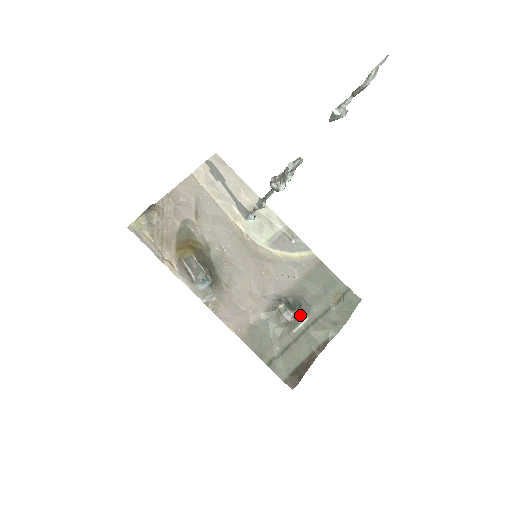
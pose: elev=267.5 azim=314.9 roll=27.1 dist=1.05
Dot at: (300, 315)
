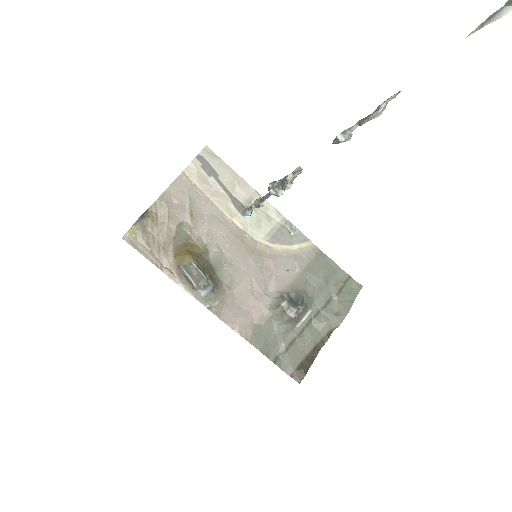
Dot at: (303, 310)
